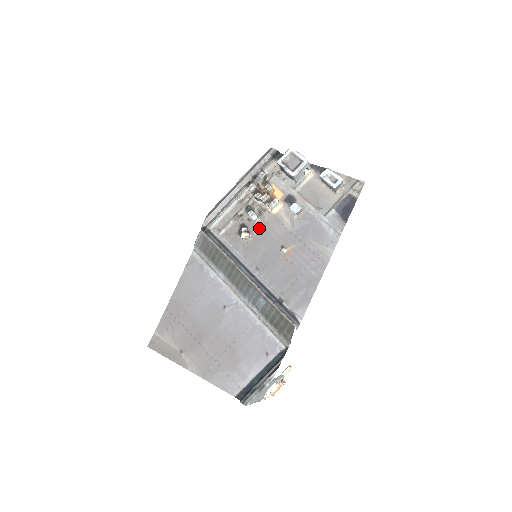
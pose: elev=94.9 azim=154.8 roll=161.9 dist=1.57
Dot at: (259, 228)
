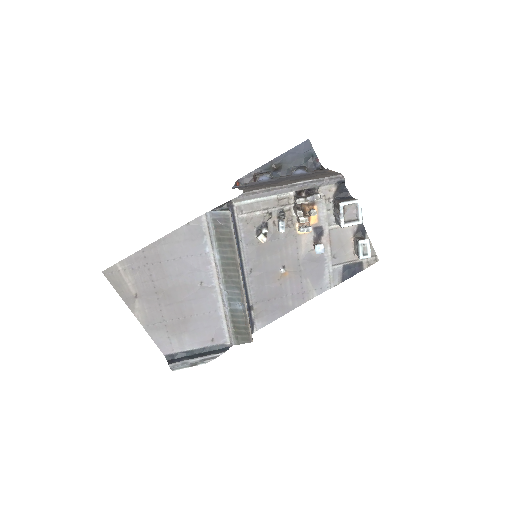
Dot at: (277, 237)
